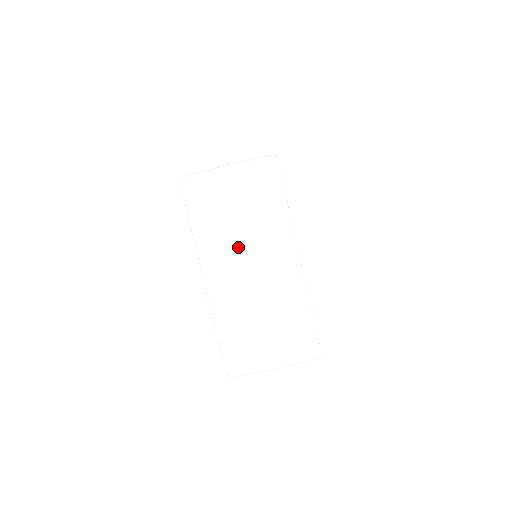
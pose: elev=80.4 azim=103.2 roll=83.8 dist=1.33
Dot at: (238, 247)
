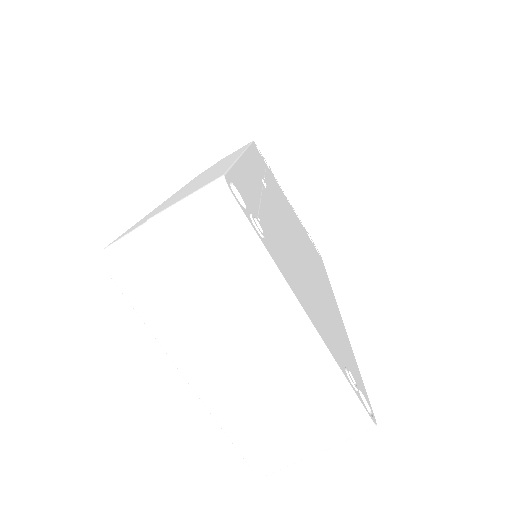
Dot at: (215, 328)
